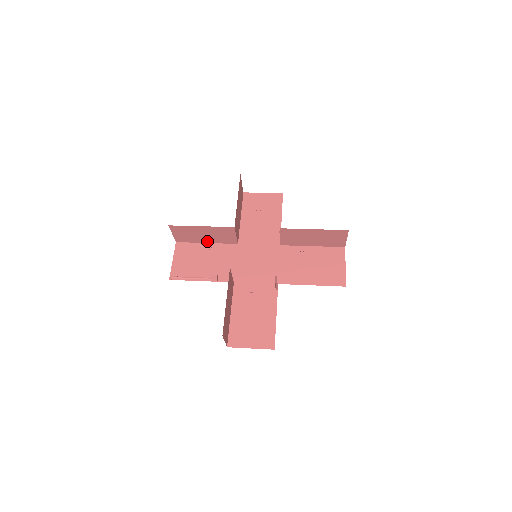
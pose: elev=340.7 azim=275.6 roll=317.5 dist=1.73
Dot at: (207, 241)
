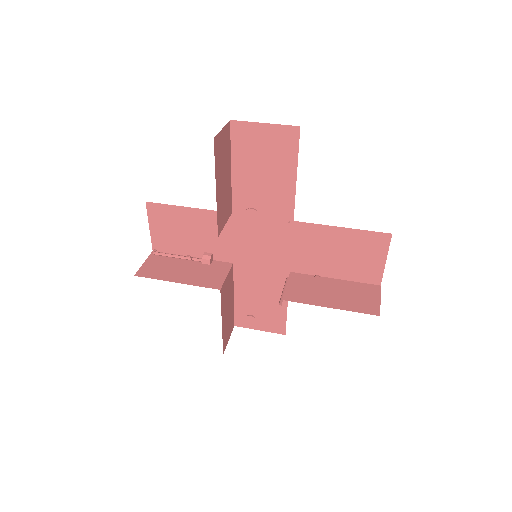
Dot at: (187, 209)
